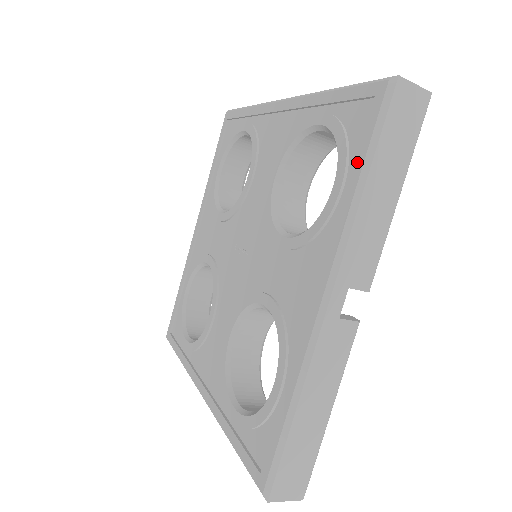
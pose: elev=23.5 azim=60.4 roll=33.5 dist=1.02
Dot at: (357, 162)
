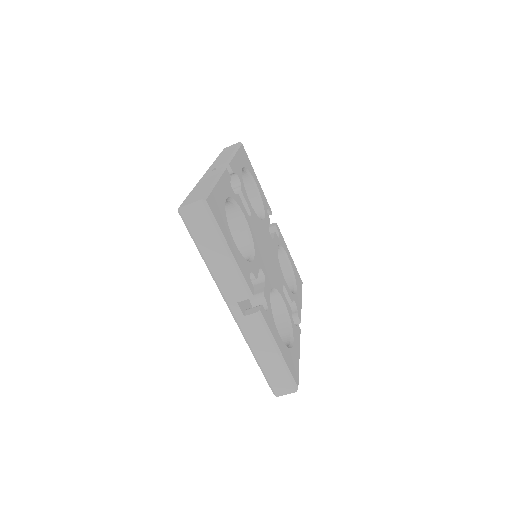
Dot at: occluded
